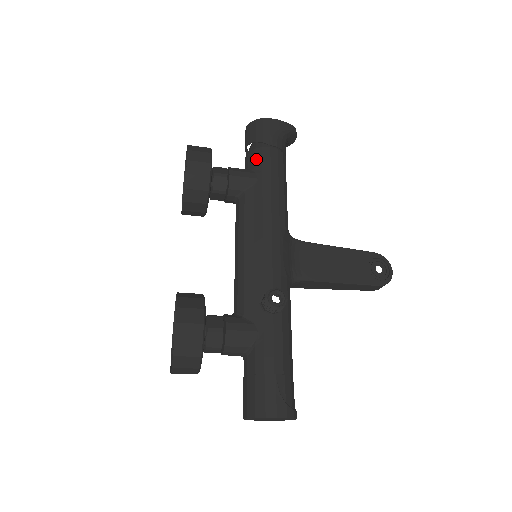
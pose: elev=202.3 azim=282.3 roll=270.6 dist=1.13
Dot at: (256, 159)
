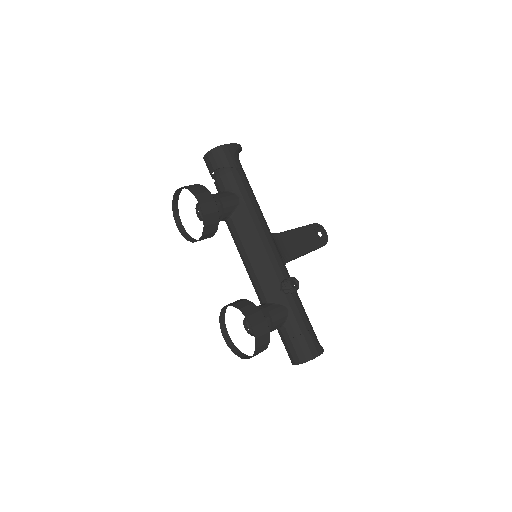
Dot at: (231, 182)
